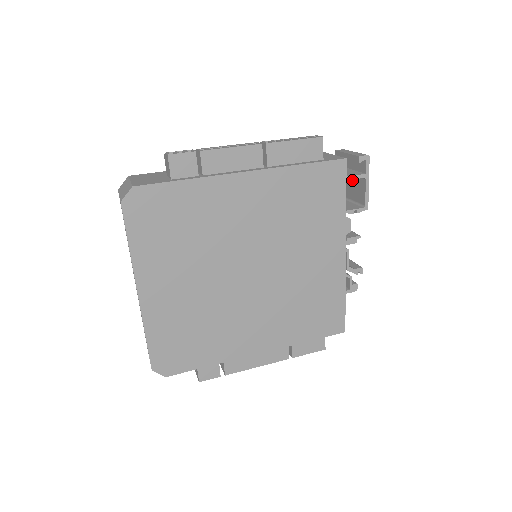
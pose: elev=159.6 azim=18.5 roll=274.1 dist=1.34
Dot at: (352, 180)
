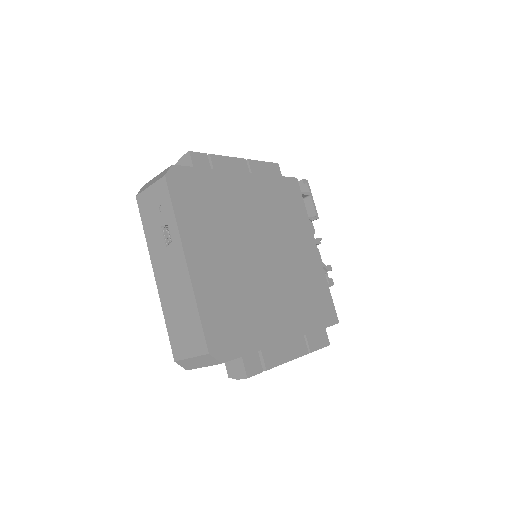
Dot at: occluded
